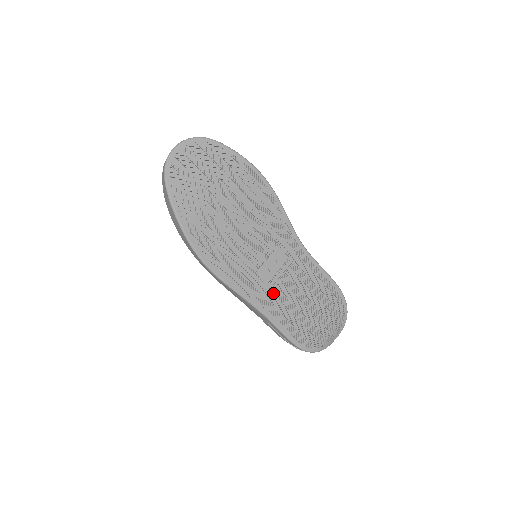
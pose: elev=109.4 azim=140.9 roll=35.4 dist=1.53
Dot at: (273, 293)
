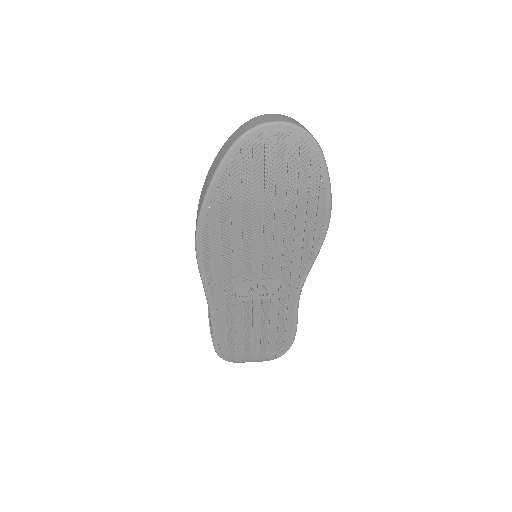
Dot at: (235, 305)
